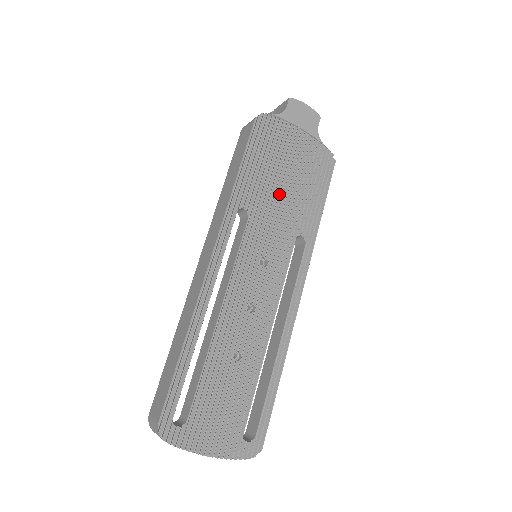
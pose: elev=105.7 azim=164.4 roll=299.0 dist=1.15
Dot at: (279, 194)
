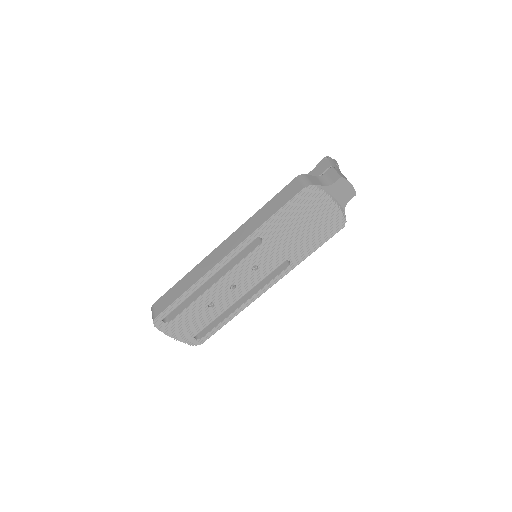
Dot at: (291, 235)
